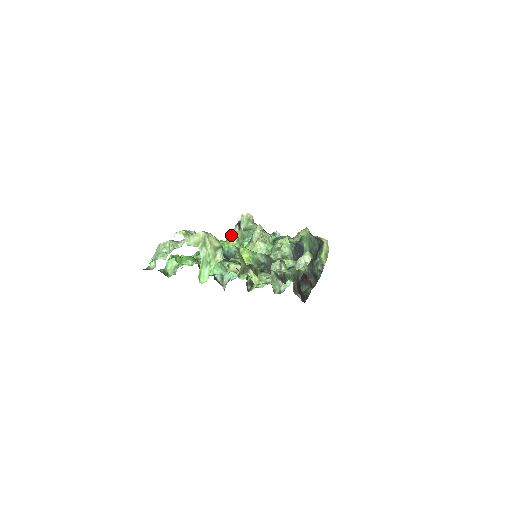
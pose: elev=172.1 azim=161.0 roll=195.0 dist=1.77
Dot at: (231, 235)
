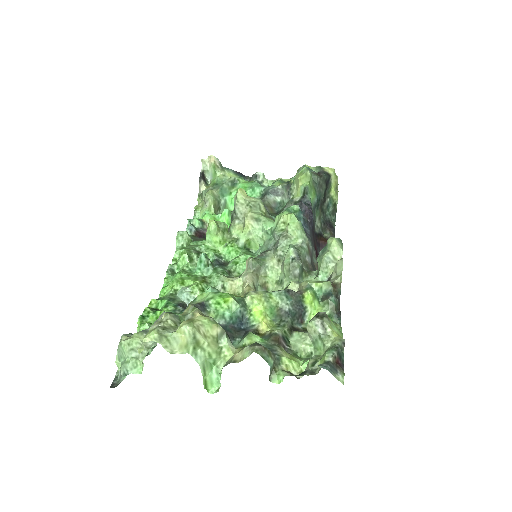
Dot at: (198, 198)
